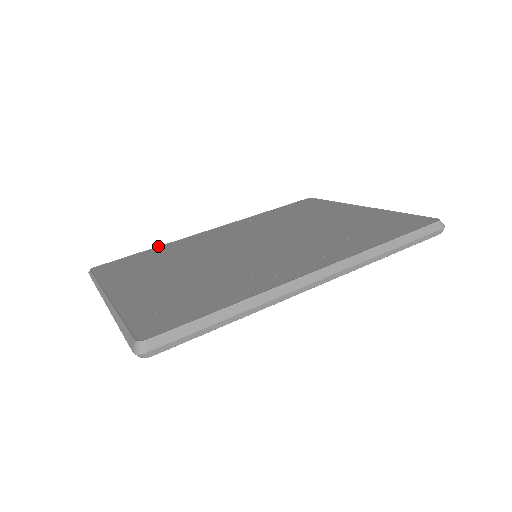
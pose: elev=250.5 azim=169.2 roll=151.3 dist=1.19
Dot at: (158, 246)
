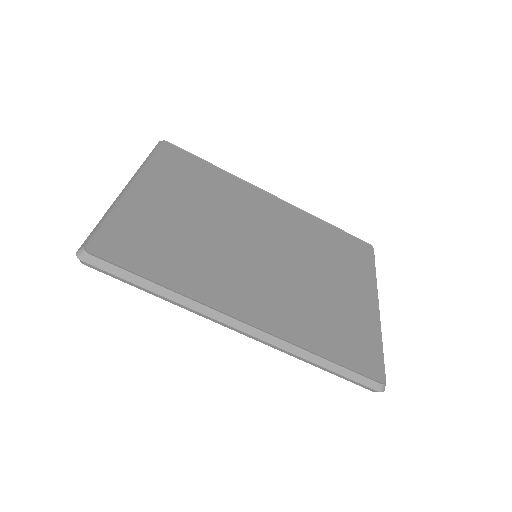
Dot at: occluded
